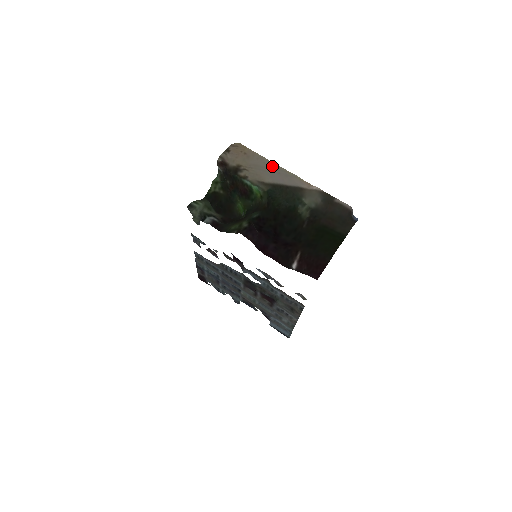
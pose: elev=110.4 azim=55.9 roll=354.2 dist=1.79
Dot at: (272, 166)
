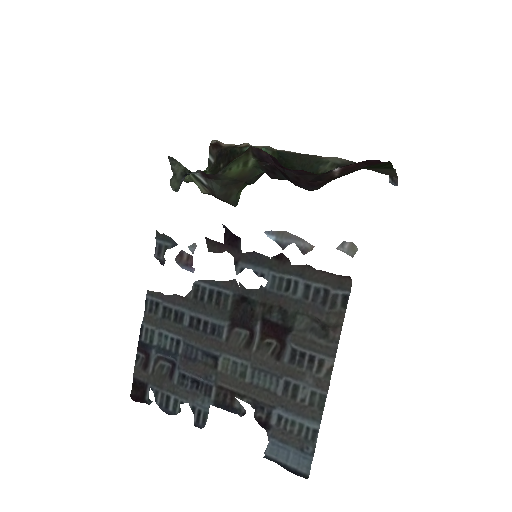
Dot at: occluded
